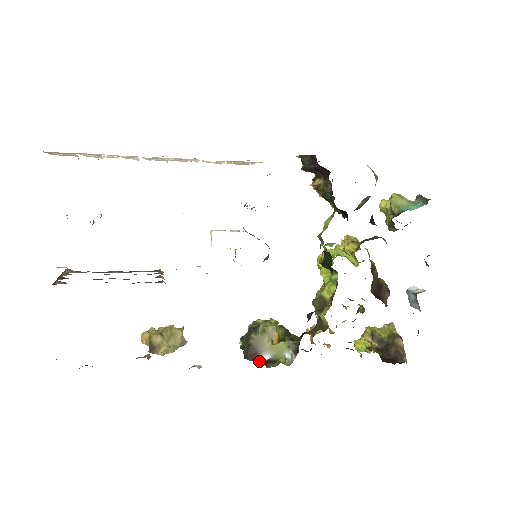
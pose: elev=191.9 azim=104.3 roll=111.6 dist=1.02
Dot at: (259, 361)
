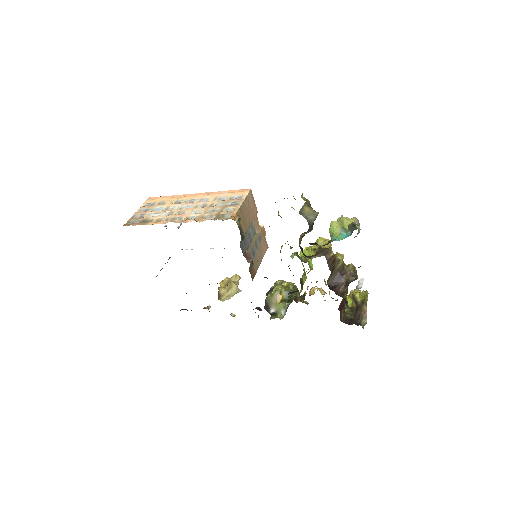
Dot at: (269, 312)
